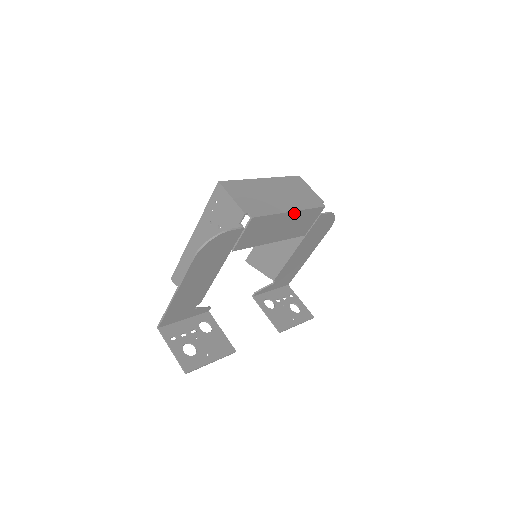
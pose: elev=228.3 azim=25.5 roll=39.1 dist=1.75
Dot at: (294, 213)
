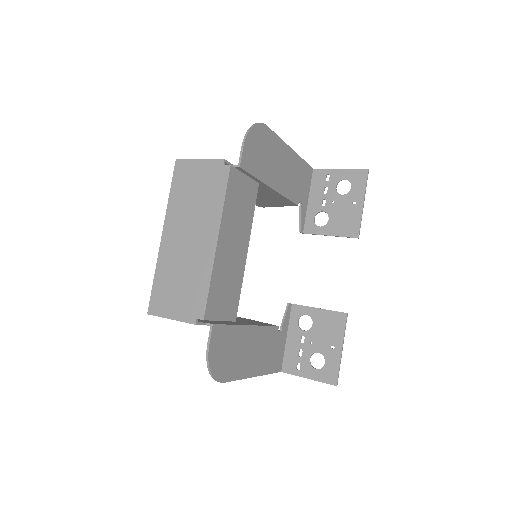
Dot at: (221, 234)
